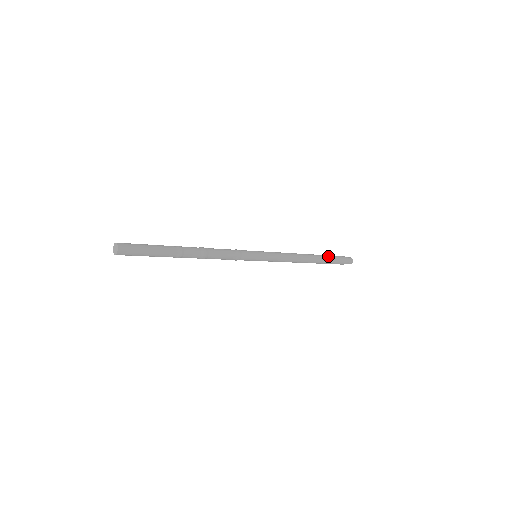
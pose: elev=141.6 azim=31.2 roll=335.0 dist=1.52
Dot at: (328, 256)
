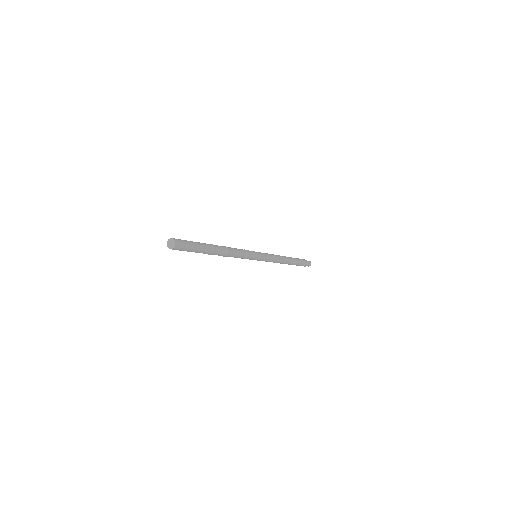
Dot at: (297, 258)
